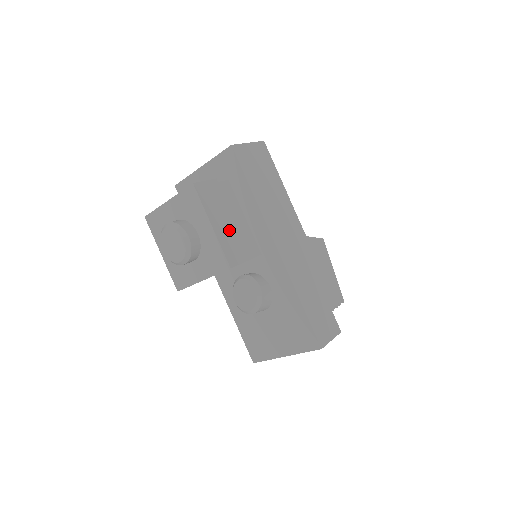
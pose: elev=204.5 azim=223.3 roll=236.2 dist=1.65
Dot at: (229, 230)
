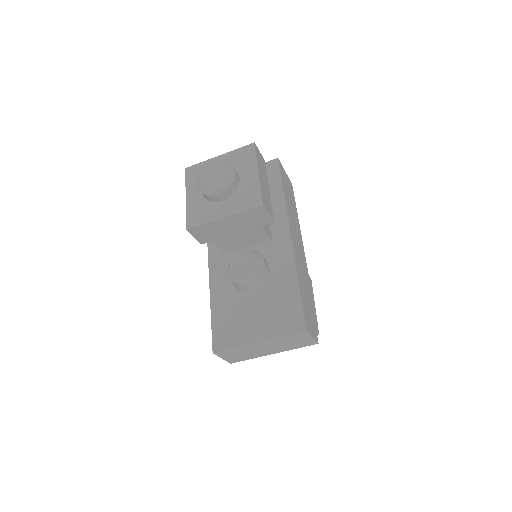
Dot at: (266, 189)
